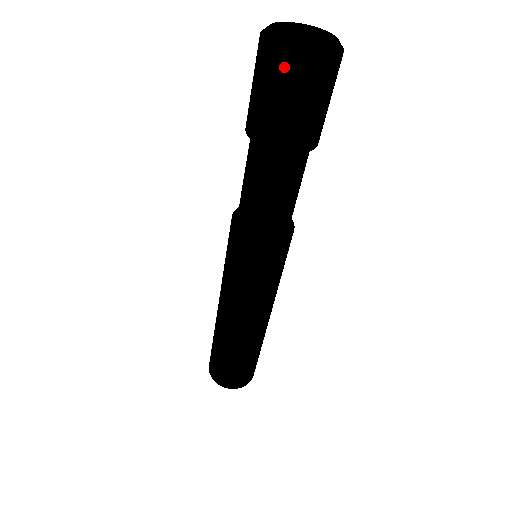
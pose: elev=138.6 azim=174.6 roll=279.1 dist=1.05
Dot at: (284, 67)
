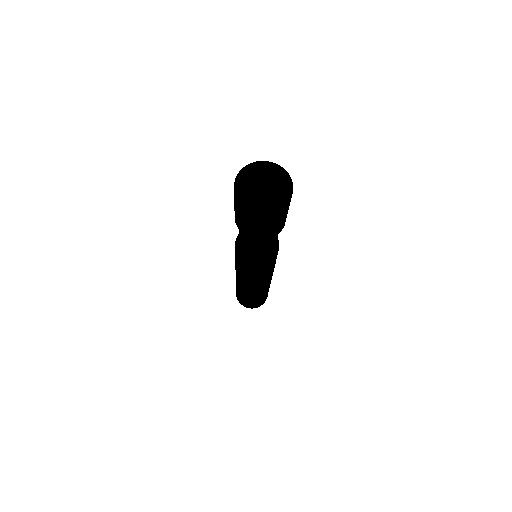
Dot at: (246, 212)
